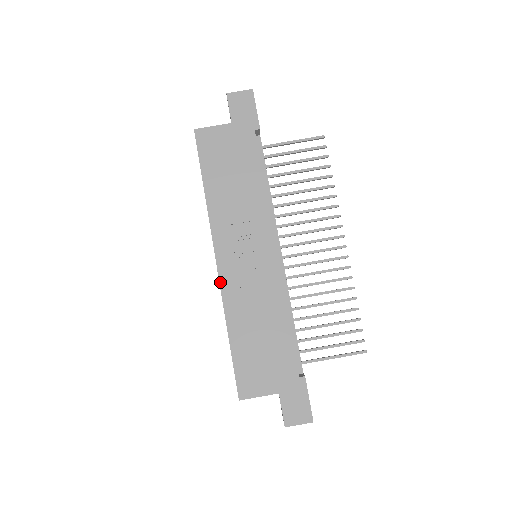
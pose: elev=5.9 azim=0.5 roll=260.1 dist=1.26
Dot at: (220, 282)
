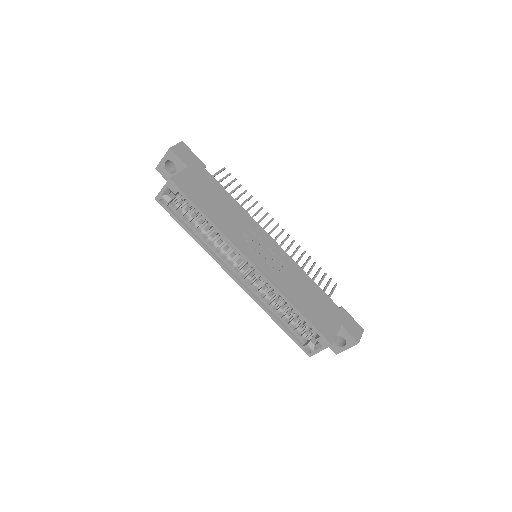
Dot at: (265, 276)
